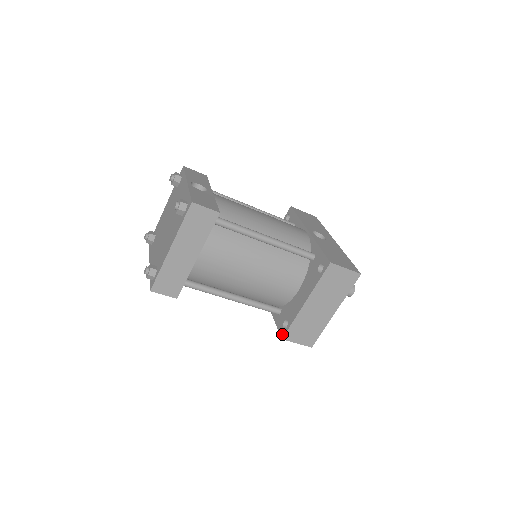
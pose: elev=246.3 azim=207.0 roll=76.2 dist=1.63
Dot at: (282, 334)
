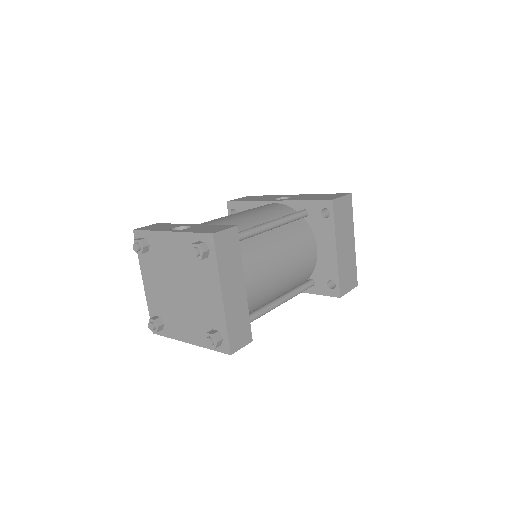
Dot at: (336, 294)
